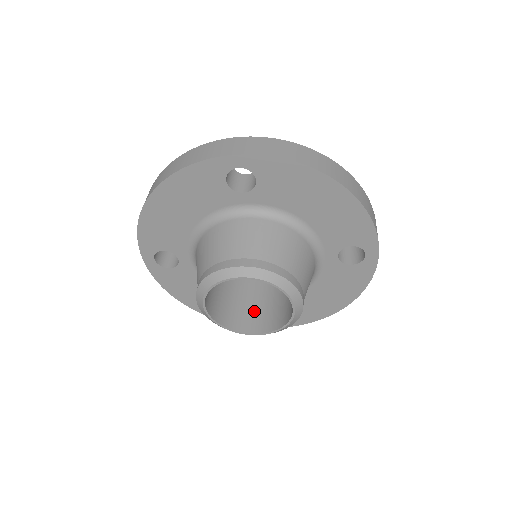
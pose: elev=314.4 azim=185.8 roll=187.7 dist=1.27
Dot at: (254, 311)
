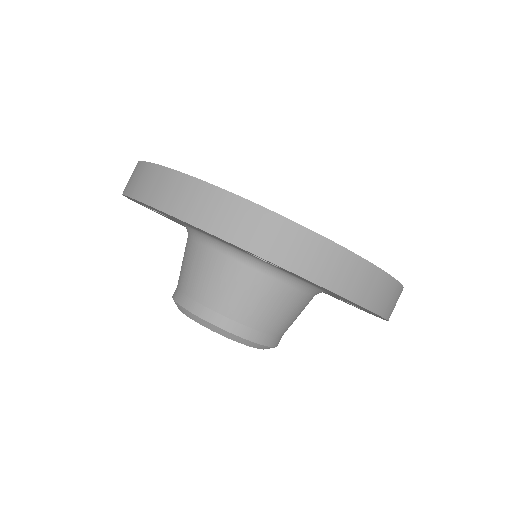
Dot at: occluded
